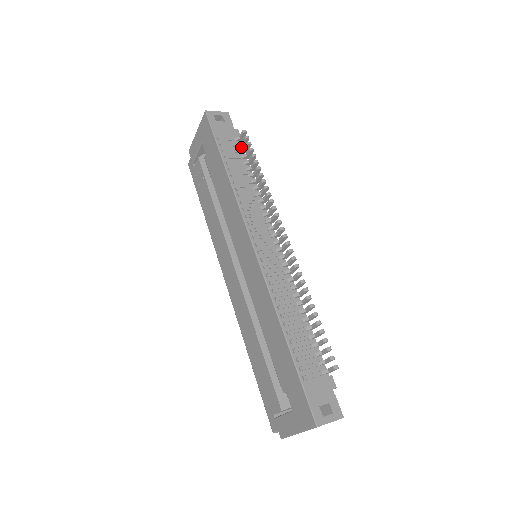
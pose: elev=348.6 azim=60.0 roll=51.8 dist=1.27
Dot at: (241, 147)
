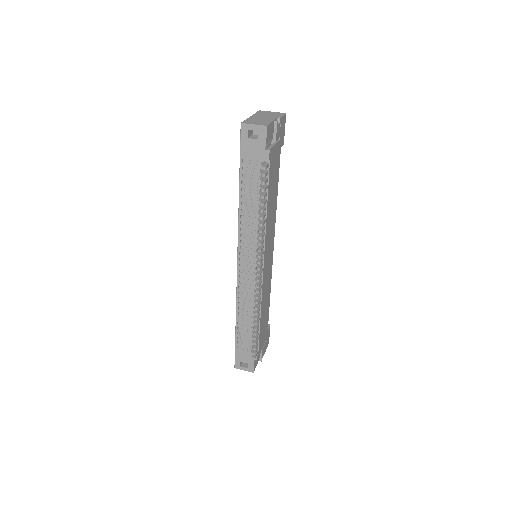
Dot at: occluded
